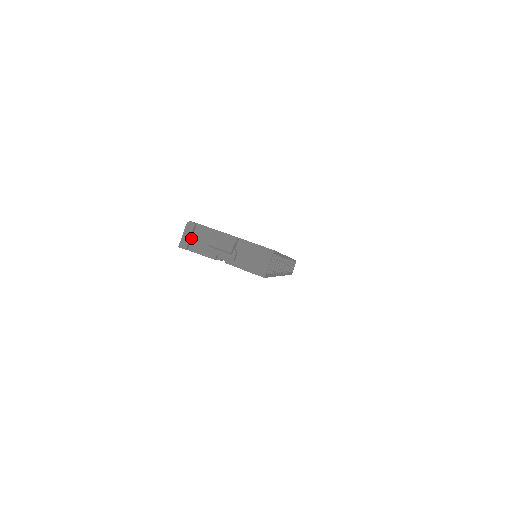
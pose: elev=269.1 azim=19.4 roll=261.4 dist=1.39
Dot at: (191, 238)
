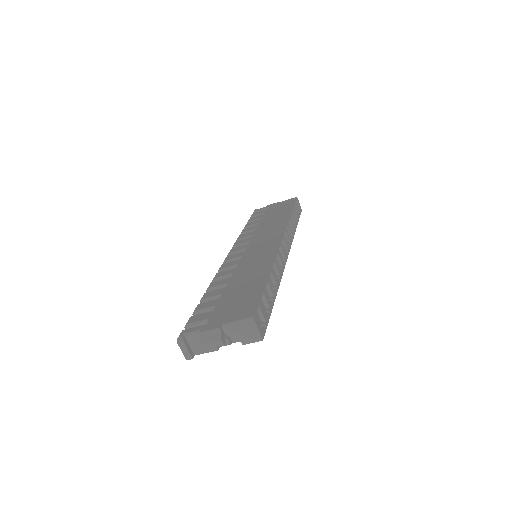
Dot at: (189, 347)
